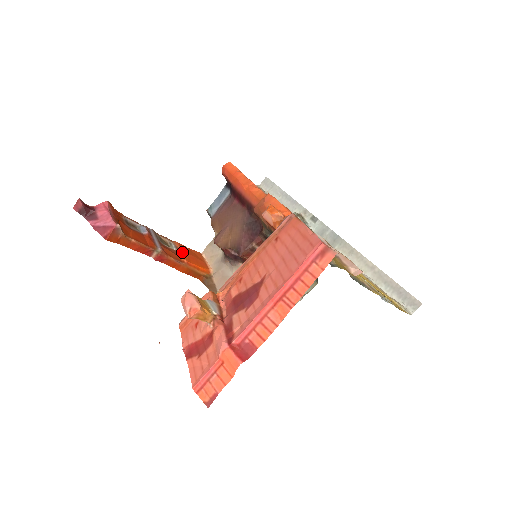
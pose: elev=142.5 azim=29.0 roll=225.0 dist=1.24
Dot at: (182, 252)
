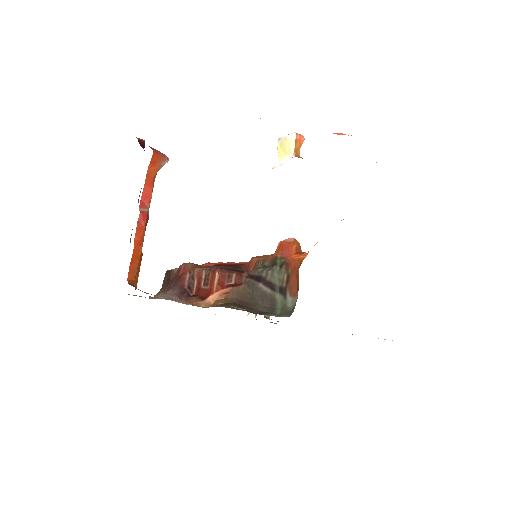
Dot at: occluded
